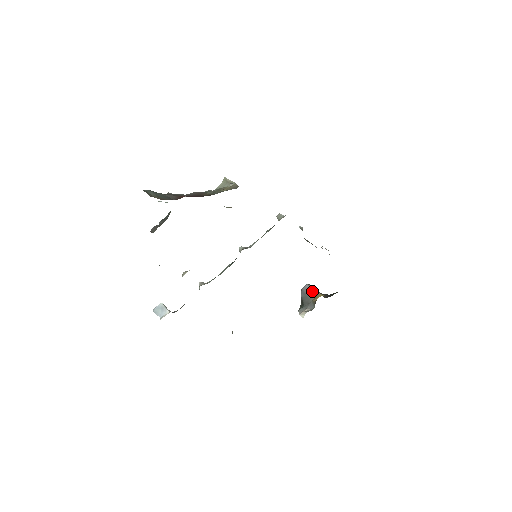
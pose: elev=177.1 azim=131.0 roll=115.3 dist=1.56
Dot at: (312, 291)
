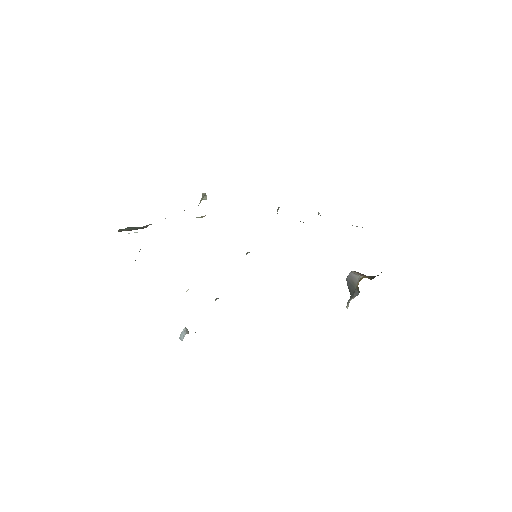
Dot at: (355, 277)
